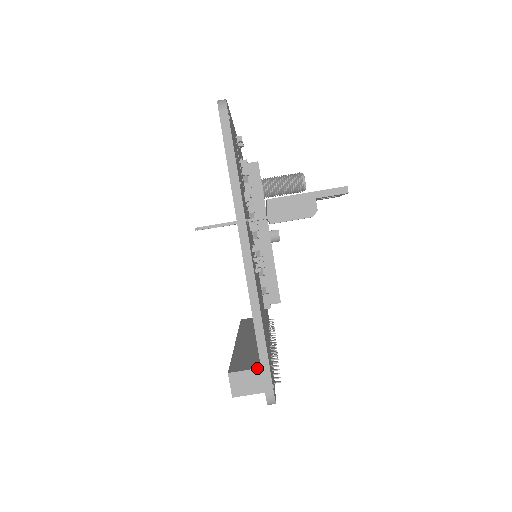
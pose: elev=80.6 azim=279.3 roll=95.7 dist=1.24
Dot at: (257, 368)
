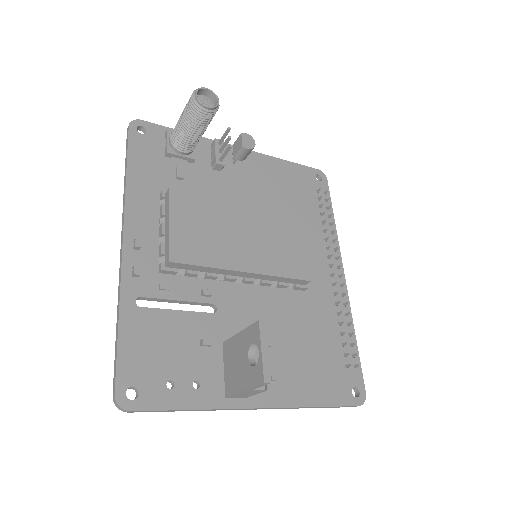
Dot at: occluded
